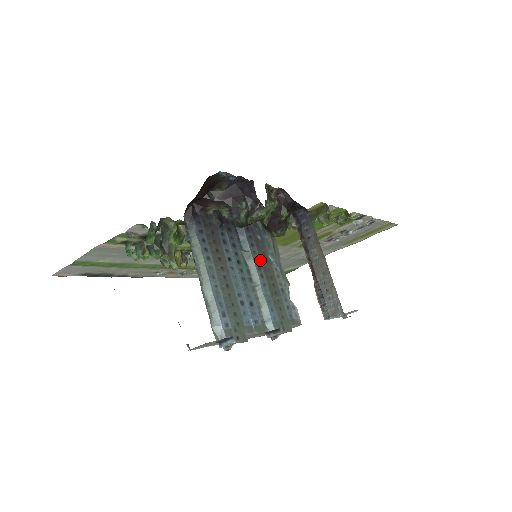
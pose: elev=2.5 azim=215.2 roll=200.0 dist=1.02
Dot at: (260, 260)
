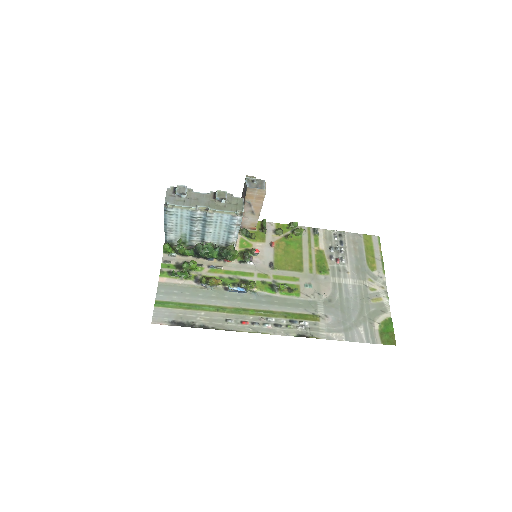
Dot at: occluded
